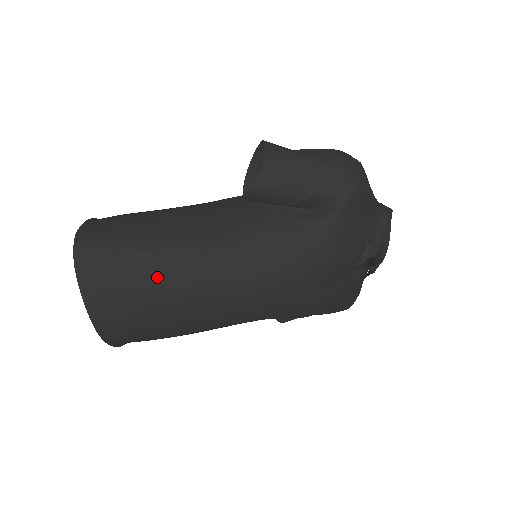
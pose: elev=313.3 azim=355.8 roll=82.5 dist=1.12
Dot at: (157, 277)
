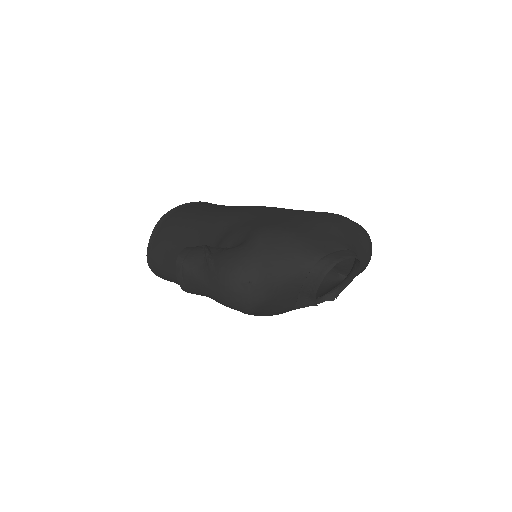
Dot at: occluded
